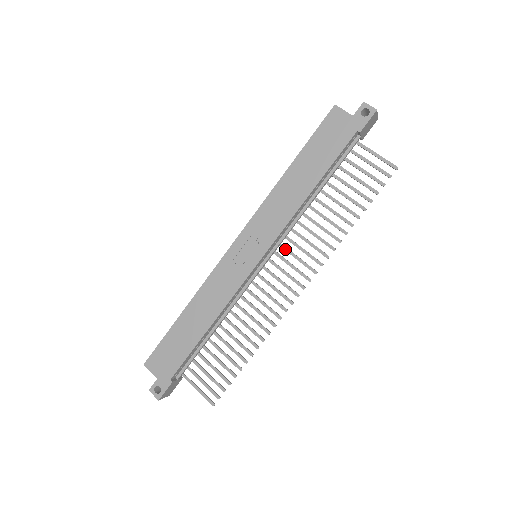
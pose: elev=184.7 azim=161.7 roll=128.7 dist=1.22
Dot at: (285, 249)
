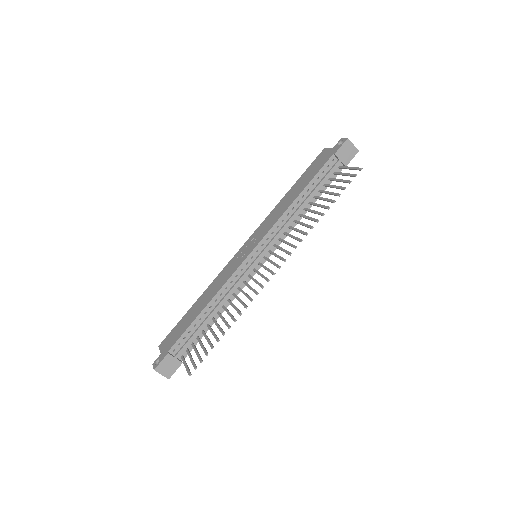
Dot at: (276, 246)
